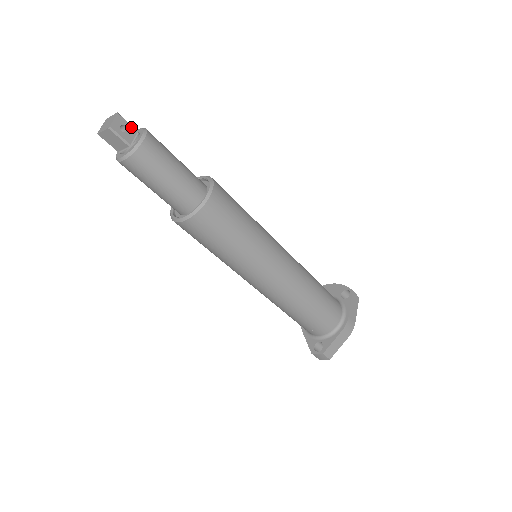
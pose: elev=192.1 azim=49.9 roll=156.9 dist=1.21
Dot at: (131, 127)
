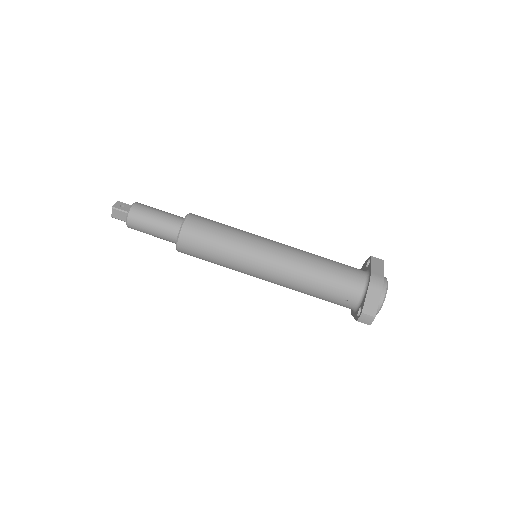
Dot at: (127, 205)
